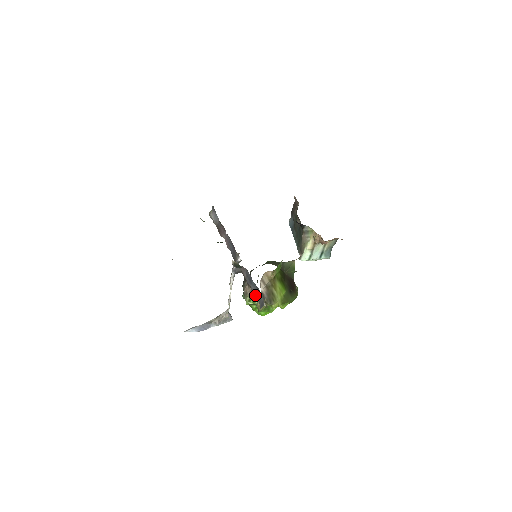
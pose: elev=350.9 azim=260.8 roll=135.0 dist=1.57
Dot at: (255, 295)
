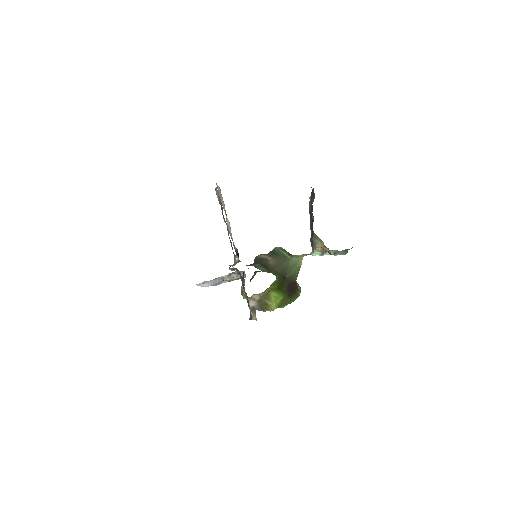
Dot at: (248, 302)
